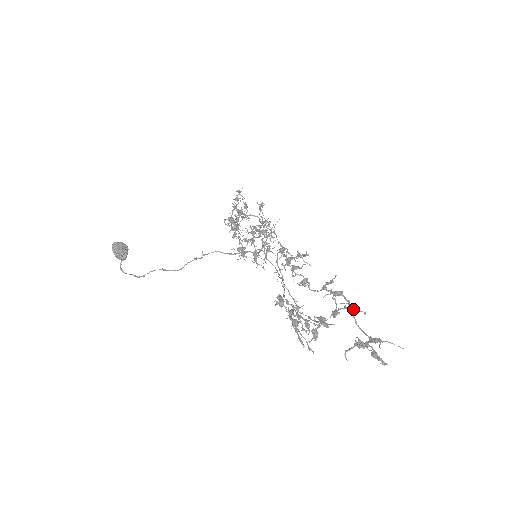
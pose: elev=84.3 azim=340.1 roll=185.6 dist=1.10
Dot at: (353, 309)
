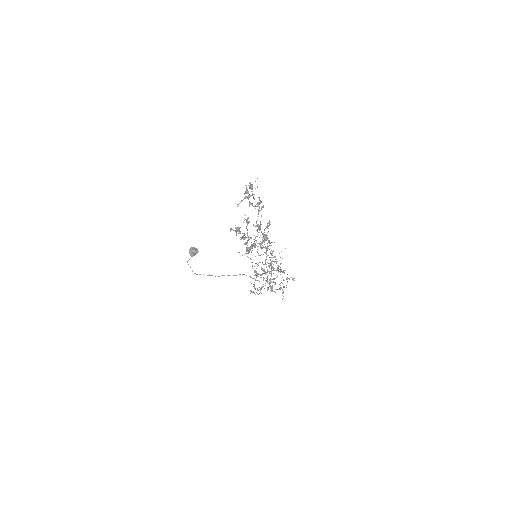
Dot at: occluded
